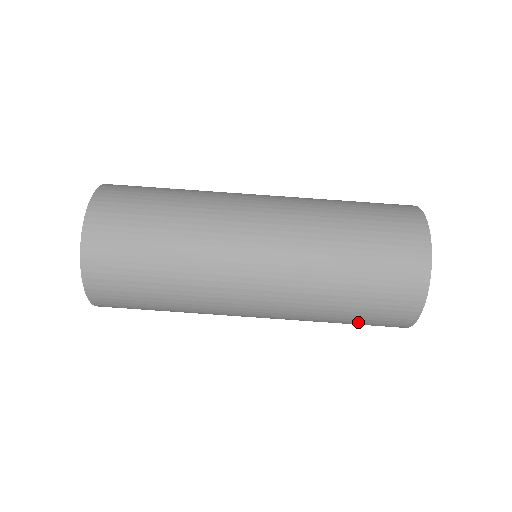
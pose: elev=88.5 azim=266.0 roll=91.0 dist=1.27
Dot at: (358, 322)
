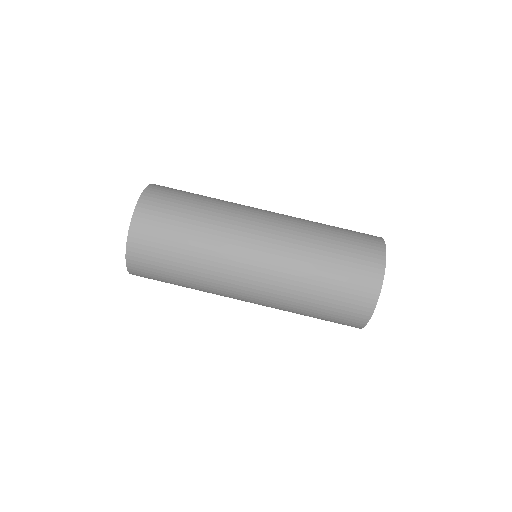
Dot at: (323, 319)
